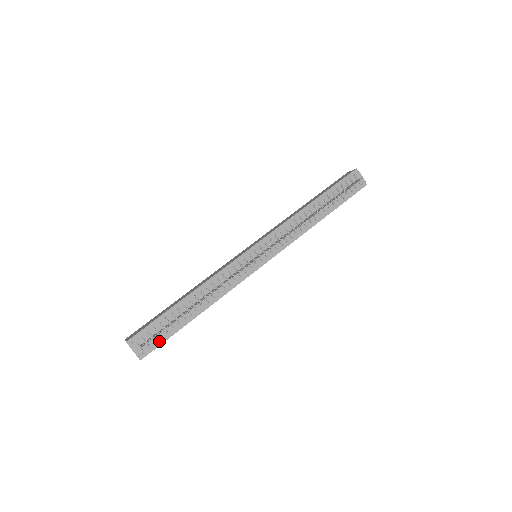
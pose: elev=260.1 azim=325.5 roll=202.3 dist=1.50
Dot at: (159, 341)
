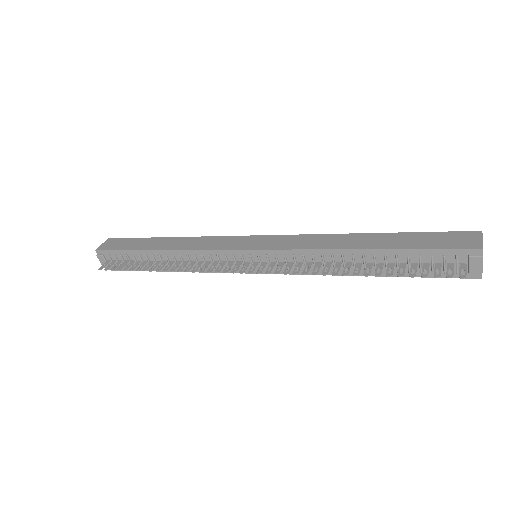
Dot at: (124, 267)
